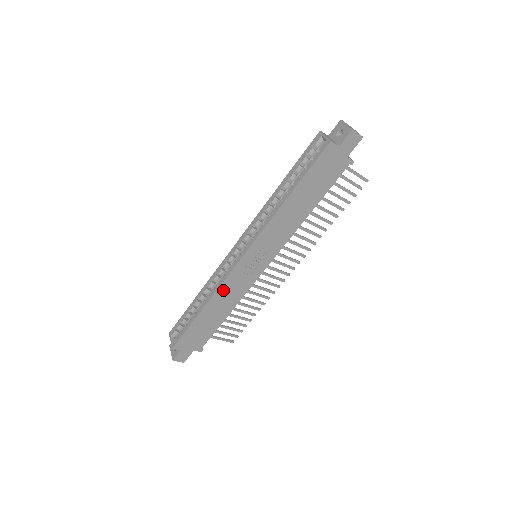
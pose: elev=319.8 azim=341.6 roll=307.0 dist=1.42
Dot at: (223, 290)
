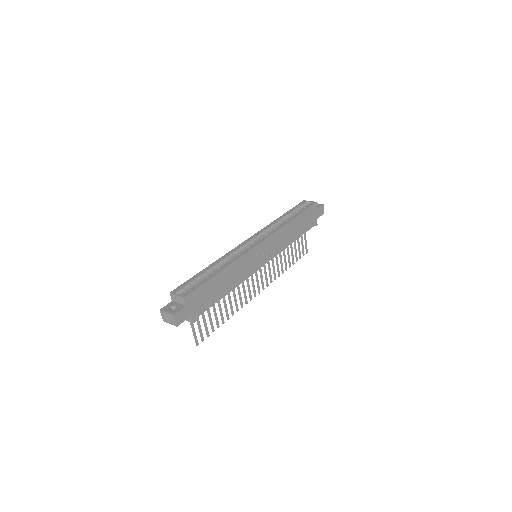
Dot at: (240, 262)
